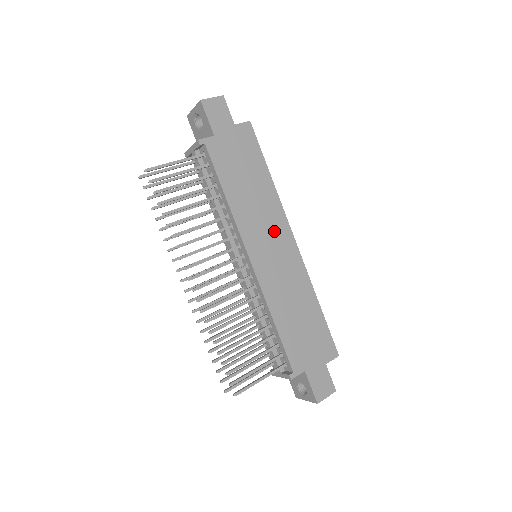
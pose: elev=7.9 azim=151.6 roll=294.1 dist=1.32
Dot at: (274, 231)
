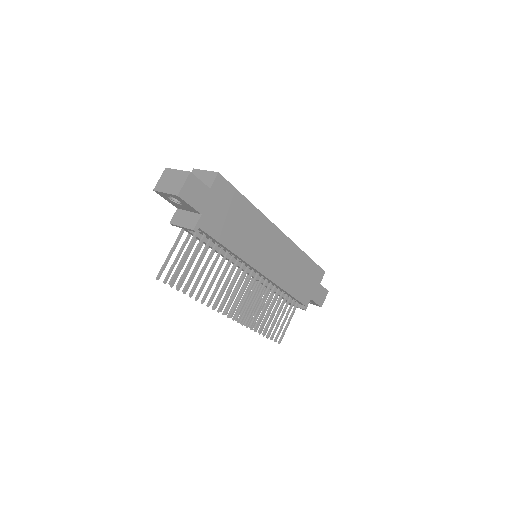
Dot at: (267, 239)
